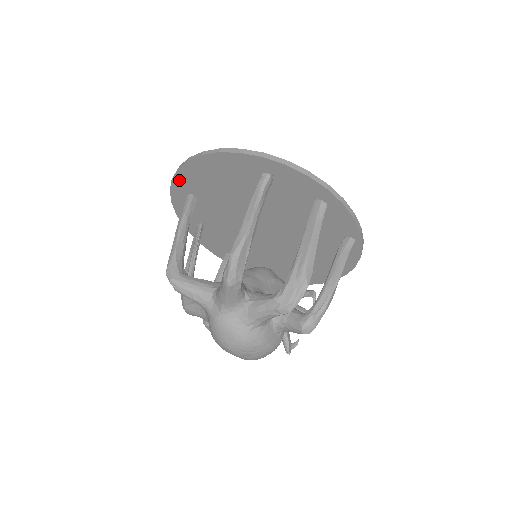
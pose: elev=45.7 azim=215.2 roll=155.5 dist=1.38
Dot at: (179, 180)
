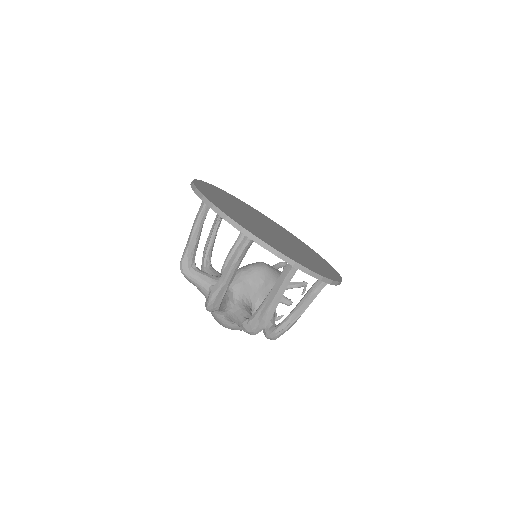
Dot at: occluded
